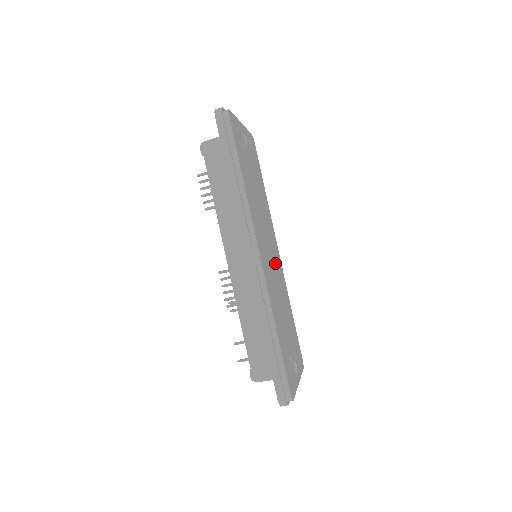
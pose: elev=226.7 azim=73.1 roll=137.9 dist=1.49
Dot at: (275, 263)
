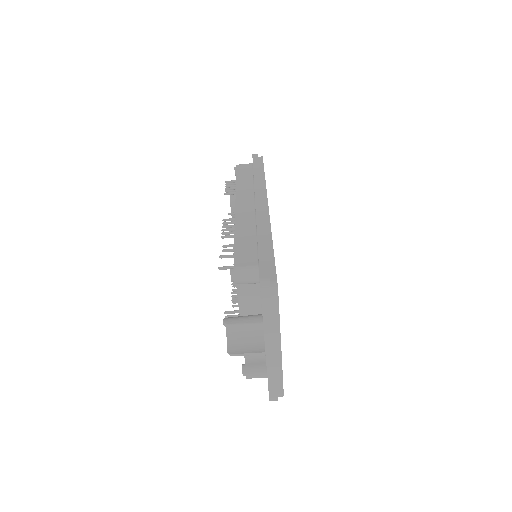
Dot at: occluded
